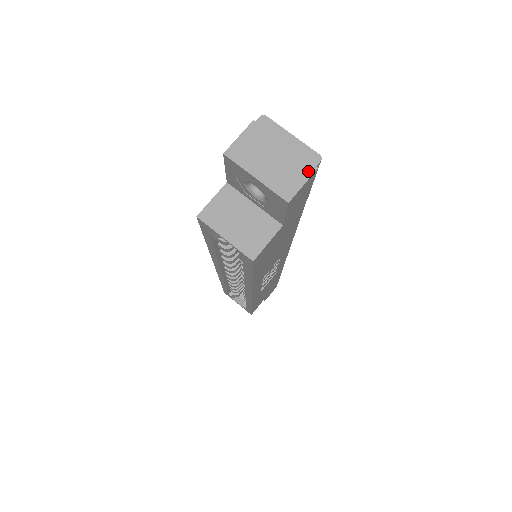
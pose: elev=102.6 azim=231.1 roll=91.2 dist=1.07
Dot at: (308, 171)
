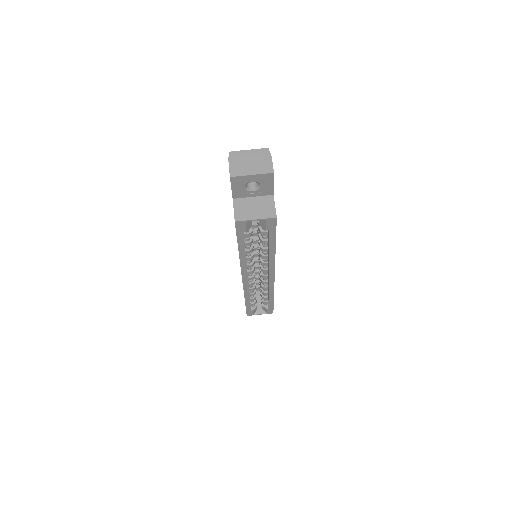
Dot at: (269, 157)
